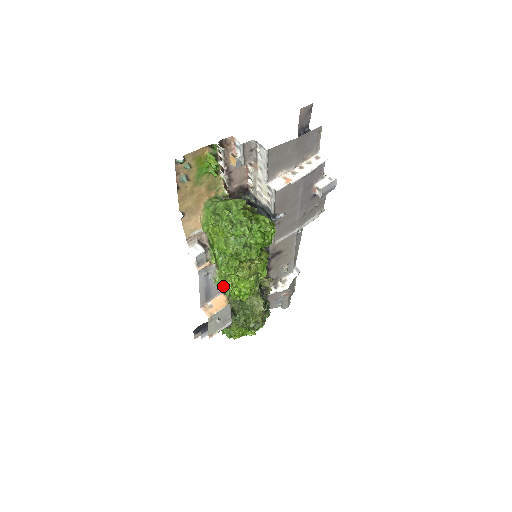
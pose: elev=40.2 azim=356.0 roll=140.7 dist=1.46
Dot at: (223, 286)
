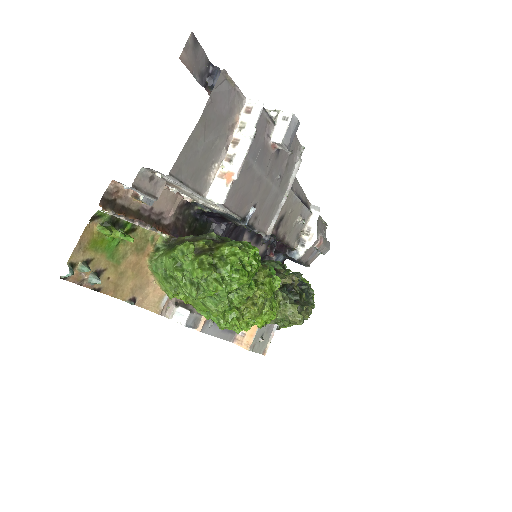
Dot at: (239, 327)
